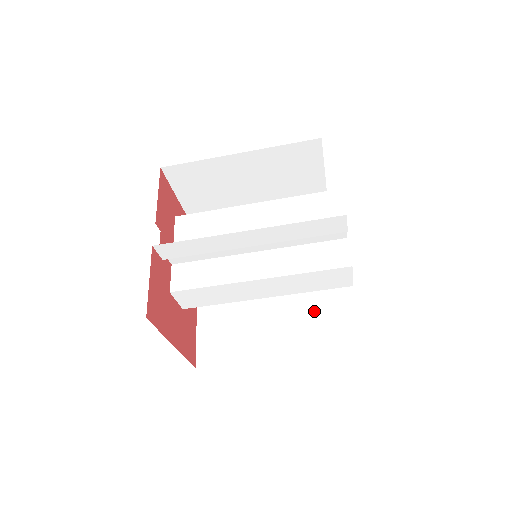
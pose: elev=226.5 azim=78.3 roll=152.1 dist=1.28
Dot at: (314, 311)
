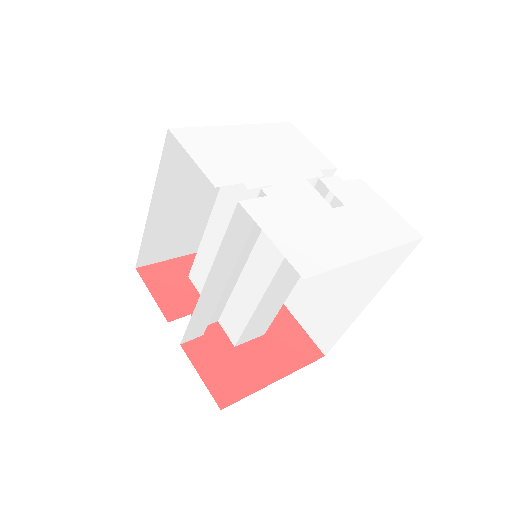
Dot at: occluded
